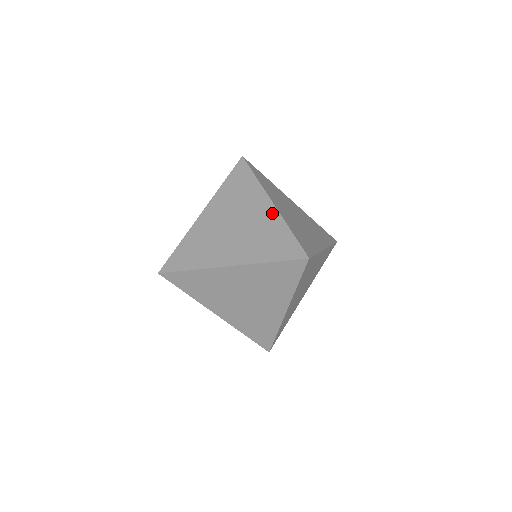
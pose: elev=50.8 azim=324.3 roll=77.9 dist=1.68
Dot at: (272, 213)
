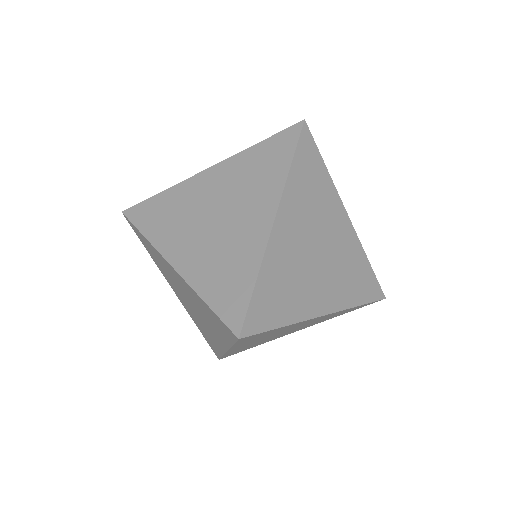
Dot at: occluded
